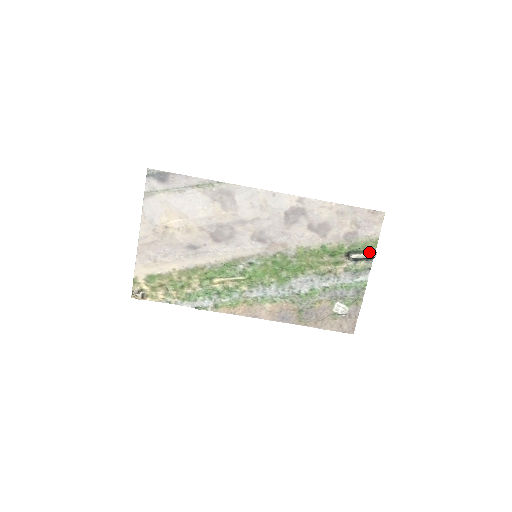
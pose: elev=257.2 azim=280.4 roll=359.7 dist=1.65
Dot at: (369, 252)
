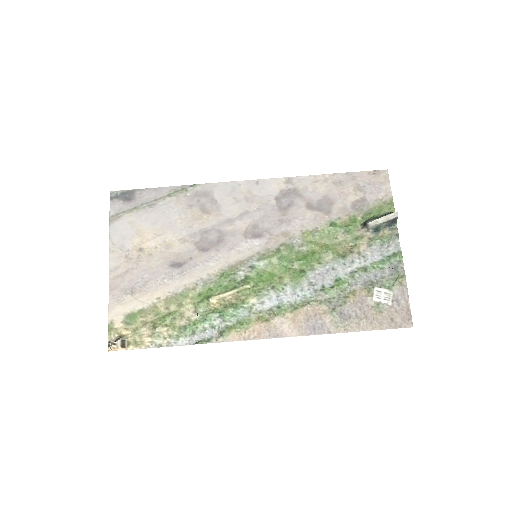
Dot at: (388, 214)
